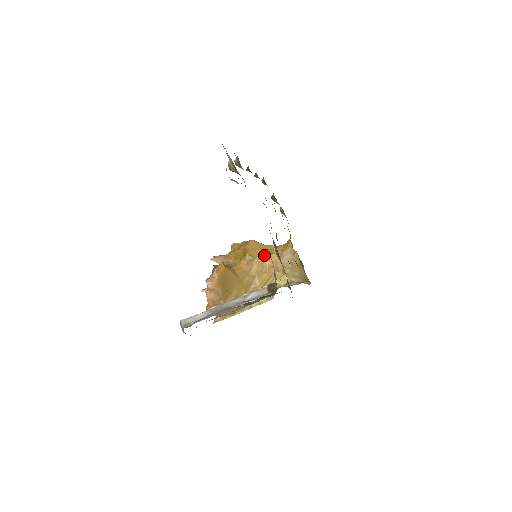
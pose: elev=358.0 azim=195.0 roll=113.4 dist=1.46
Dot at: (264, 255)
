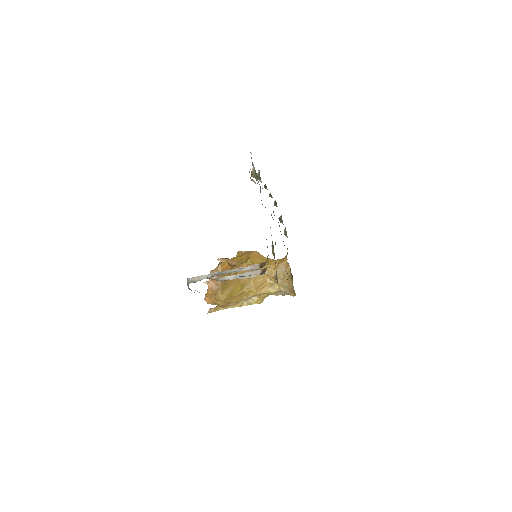
Dot at: occluded
